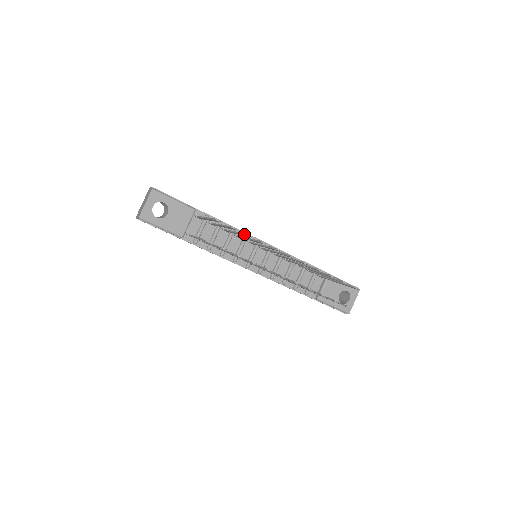
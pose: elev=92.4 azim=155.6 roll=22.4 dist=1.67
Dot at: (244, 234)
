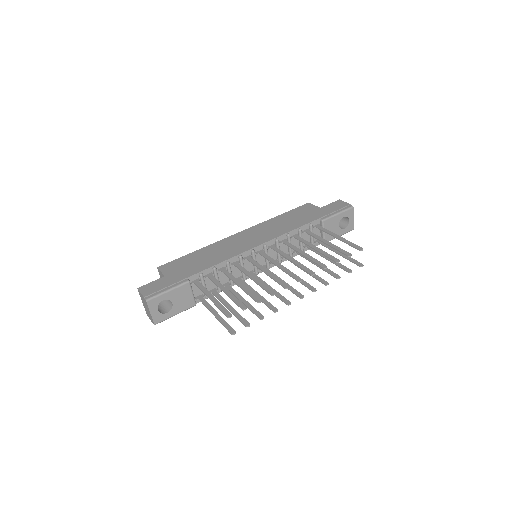
Dot at: occluded
